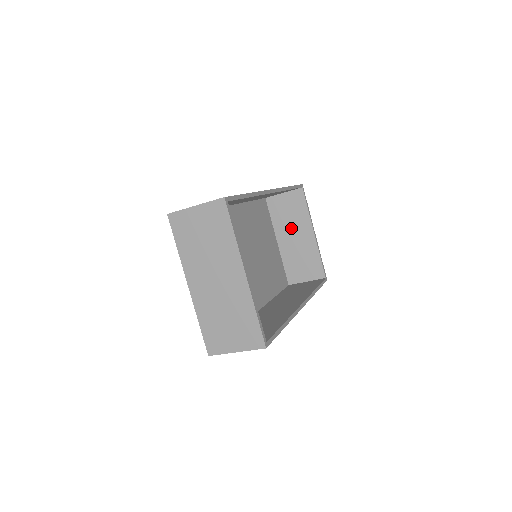
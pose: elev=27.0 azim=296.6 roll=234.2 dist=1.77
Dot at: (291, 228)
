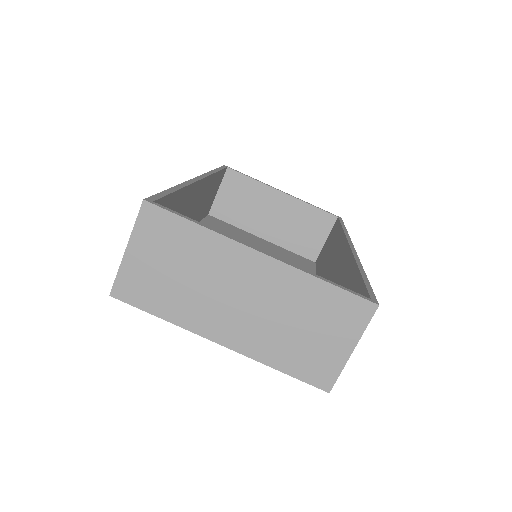
Dot at: (259, 212)
